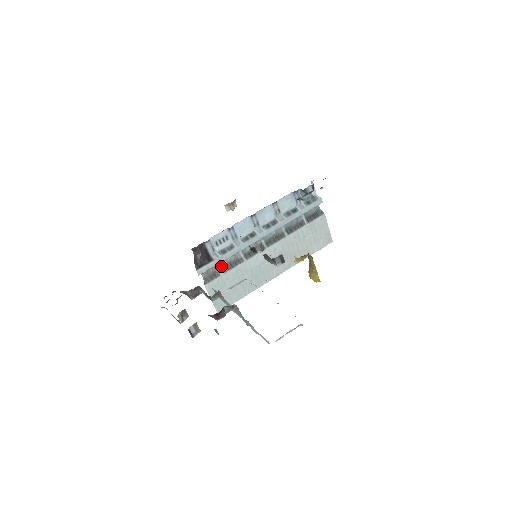
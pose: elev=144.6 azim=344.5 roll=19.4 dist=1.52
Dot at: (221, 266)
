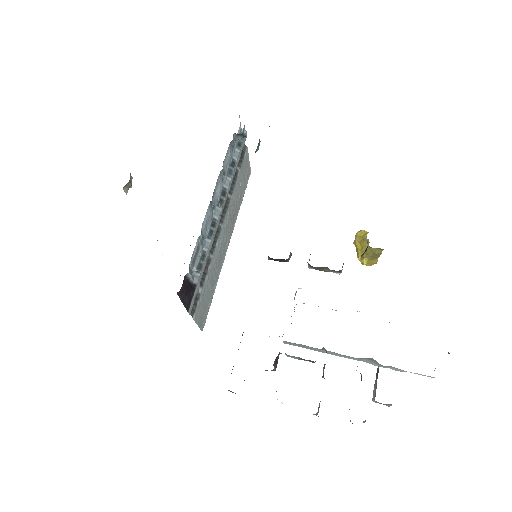
Dot at: occluded
